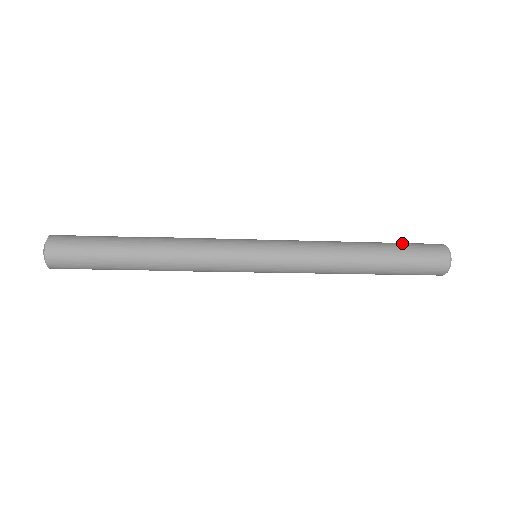
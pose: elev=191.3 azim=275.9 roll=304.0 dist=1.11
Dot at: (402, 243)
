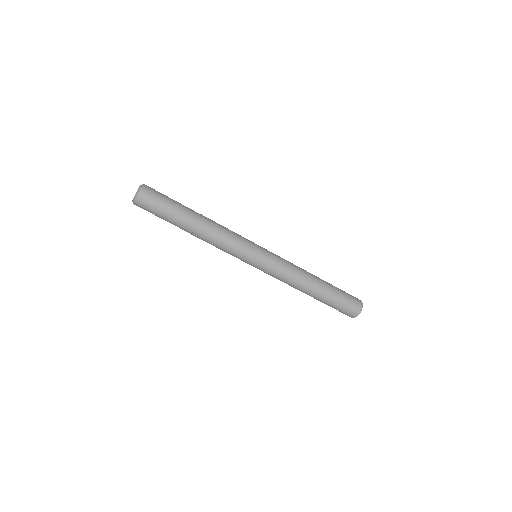
Dot at: occluded
